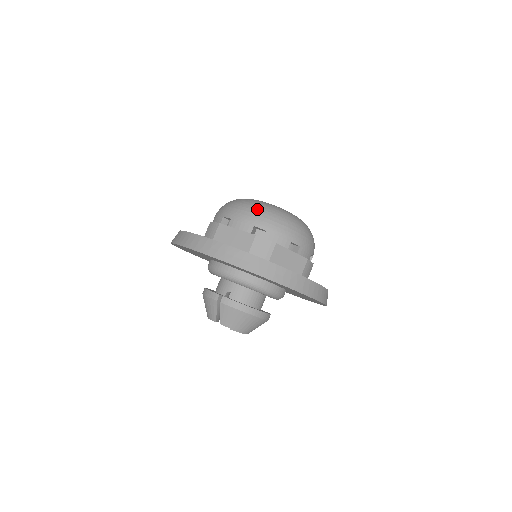
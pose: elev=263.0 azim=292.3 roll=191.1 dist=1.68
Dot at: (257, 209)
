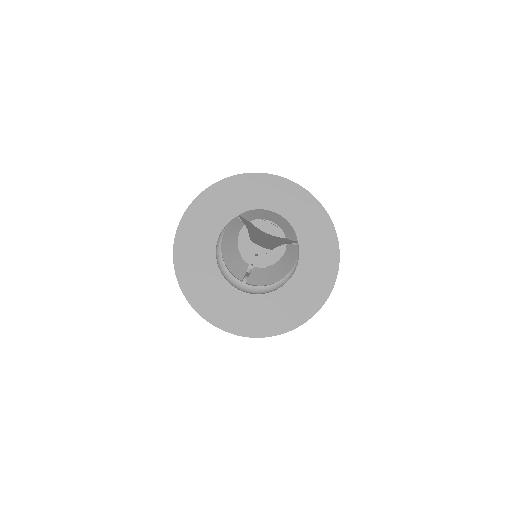
Dot at: occluded
